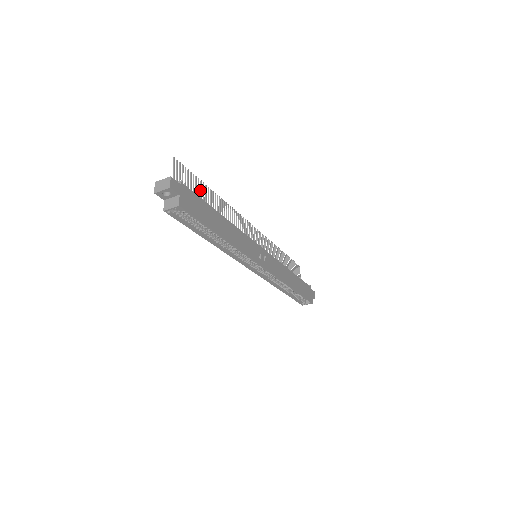
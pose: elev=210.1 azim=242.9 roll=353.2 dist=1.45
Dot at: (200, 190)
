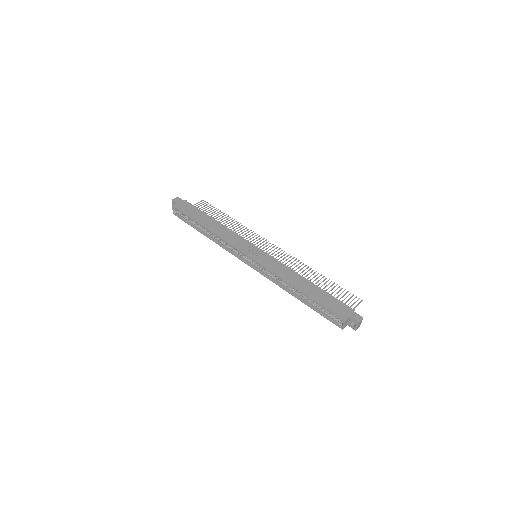
Dot at: (217, 215)
